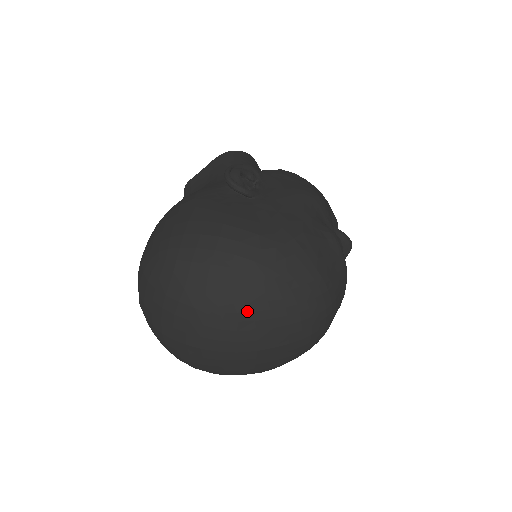
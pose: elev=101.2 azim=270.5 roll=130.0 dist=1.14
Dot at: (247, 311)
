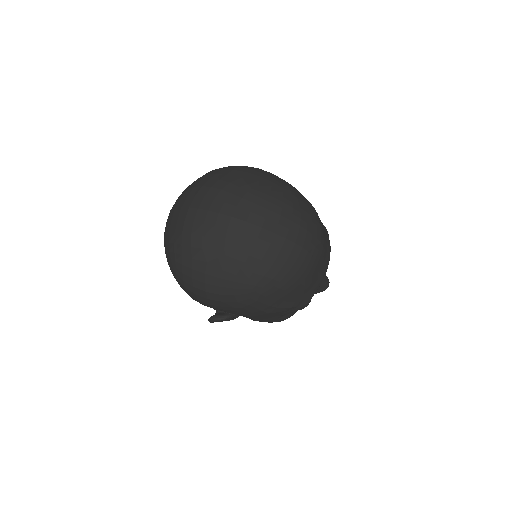
Dot at: (267, 194)
